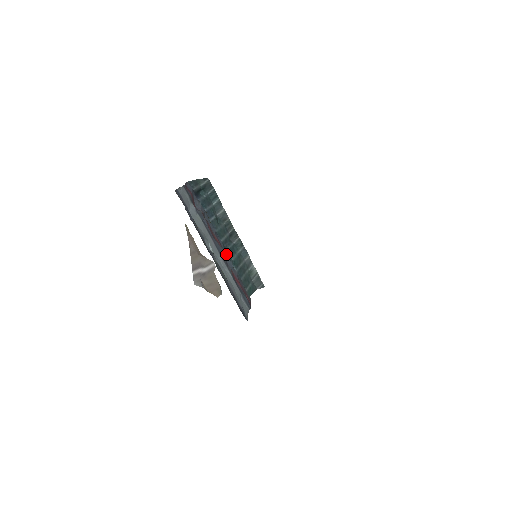
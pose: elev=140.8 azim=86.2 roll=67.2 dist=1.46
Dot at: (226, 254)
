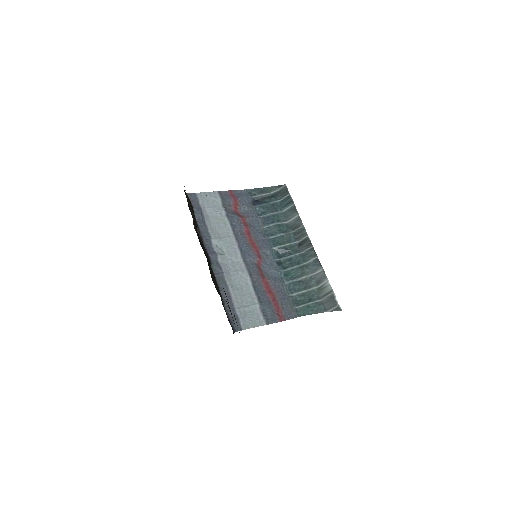
Dot at: (273, 262)
